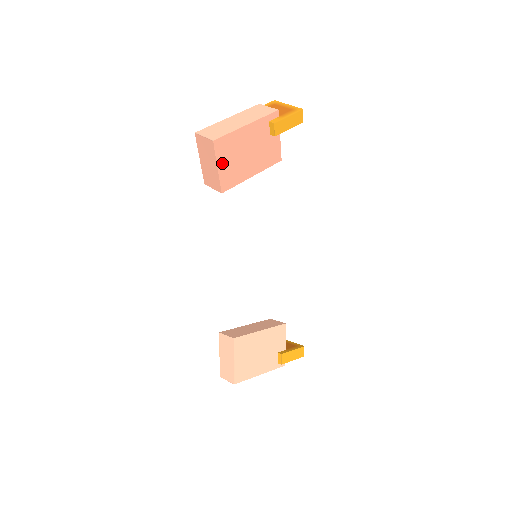
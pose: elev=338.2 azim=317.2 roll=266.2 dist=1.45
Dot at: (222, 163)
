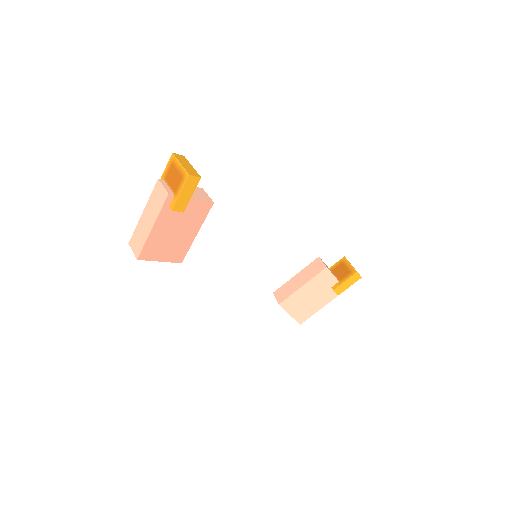
Dot at: (160, 257)
